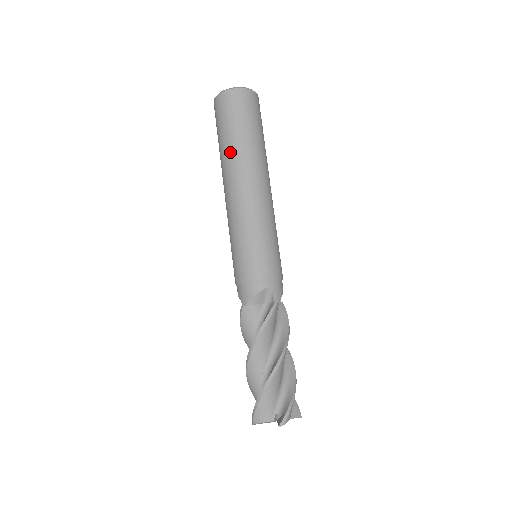
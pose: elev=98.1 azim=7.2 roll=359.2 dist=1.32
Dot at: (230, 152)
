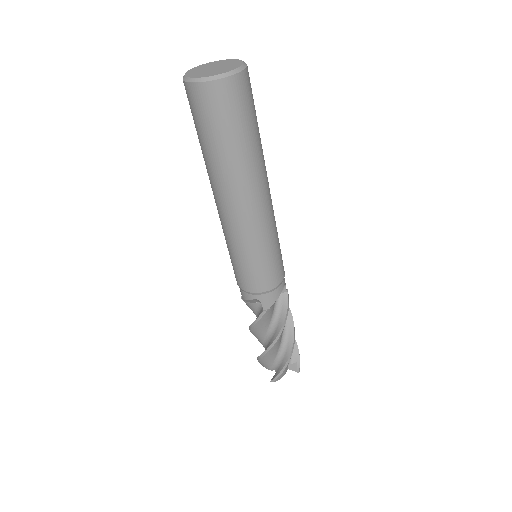
Dot at: (245, 164)
